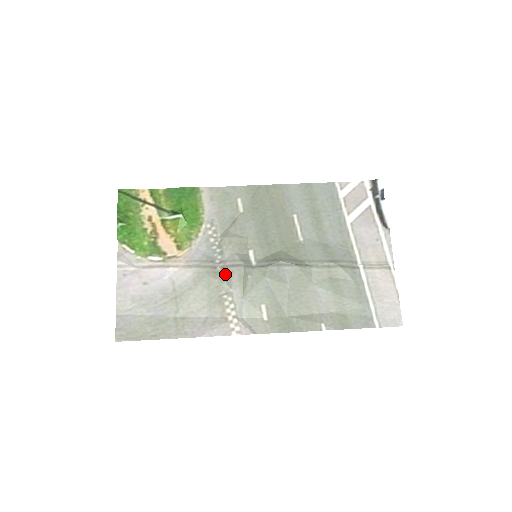
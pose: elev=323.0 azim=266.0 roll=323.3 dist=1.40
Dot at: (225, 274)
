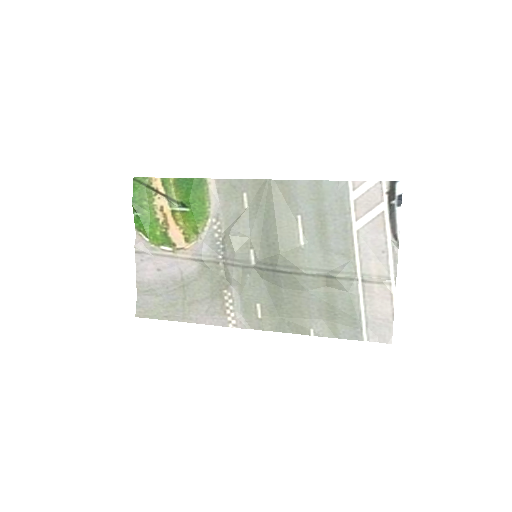
Dot at: (226, 271)
